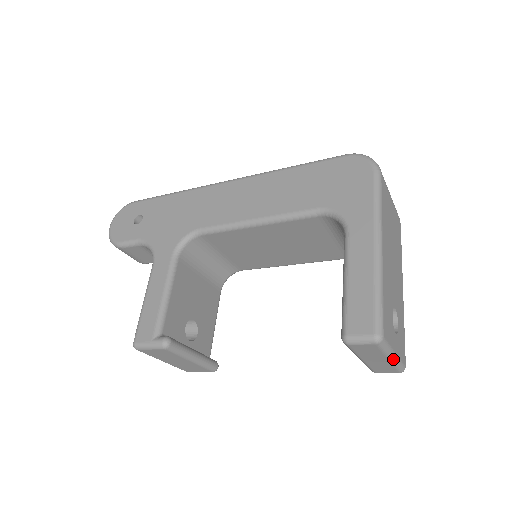
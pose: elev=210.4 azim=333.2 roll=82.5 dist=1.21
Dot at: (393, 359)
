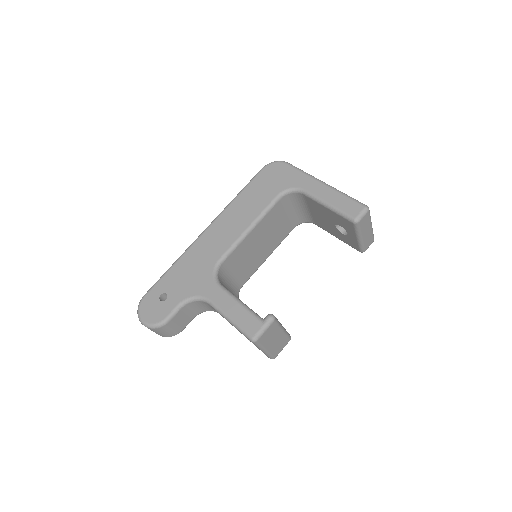
Dot at: occluded
